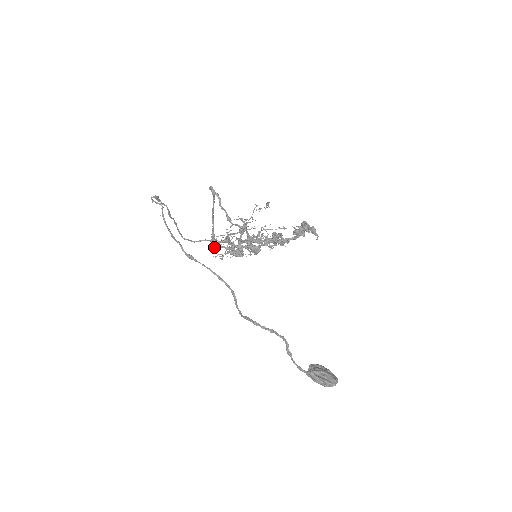
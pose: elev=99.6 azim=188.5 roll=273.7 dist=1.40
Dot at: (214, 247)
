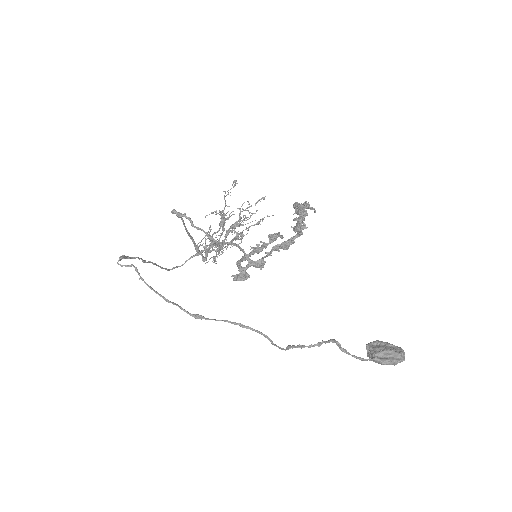
Dot at: (204, 259)
